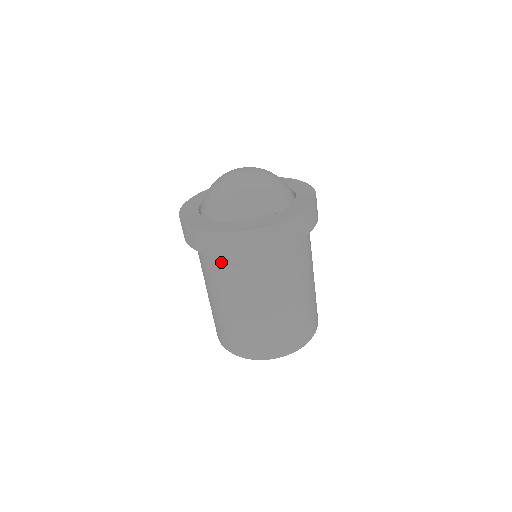
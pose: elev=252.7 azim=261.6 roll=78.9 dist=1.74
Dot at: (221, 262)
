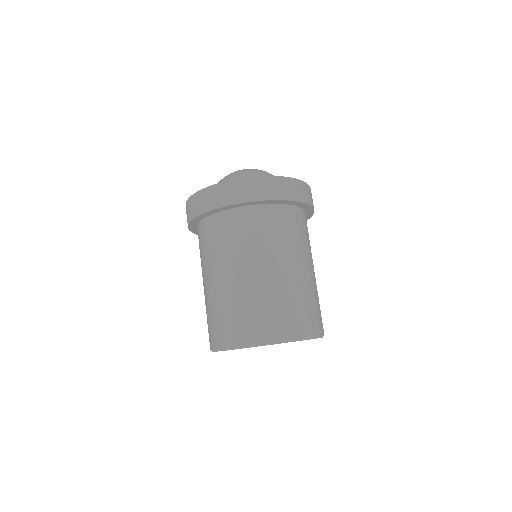
Dot at: (224, 223)
